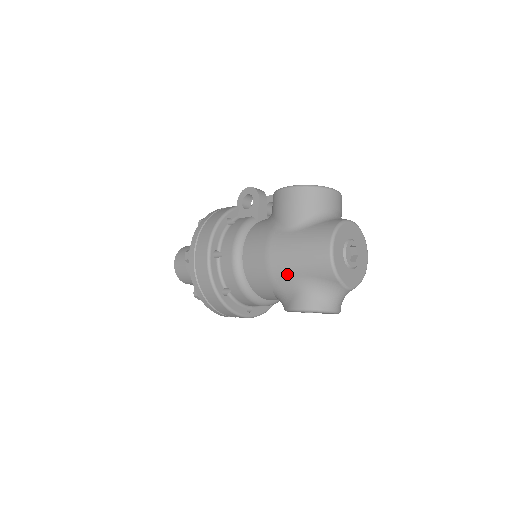
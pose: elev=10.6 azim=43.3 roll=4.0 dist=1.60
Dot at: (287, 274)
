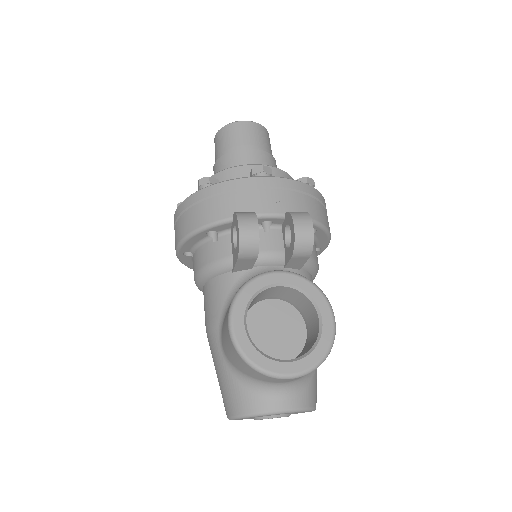
Dot at: occluded
